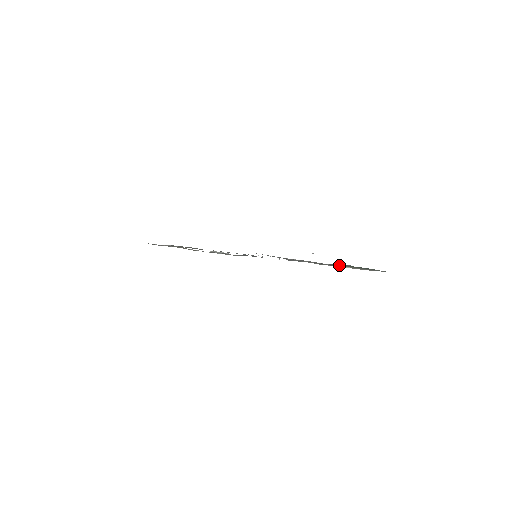
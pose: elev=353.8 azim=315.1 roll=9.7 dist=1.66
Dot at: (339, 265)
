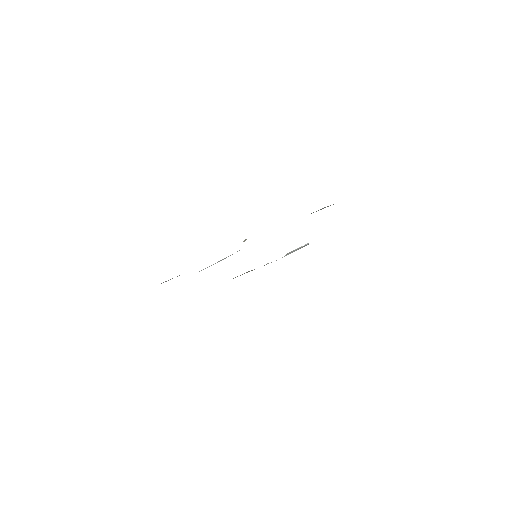
Dot at: occluded
